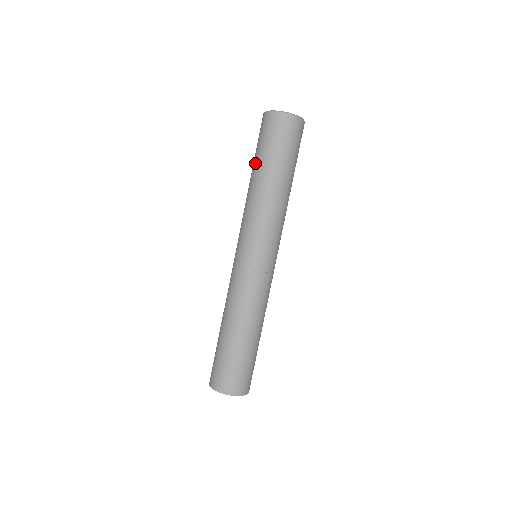
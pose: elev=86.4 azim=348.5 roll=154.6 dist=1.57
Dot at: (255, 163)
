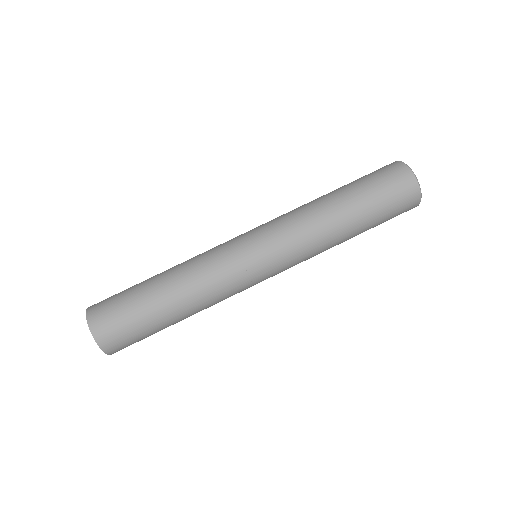
Dot at: occluded
